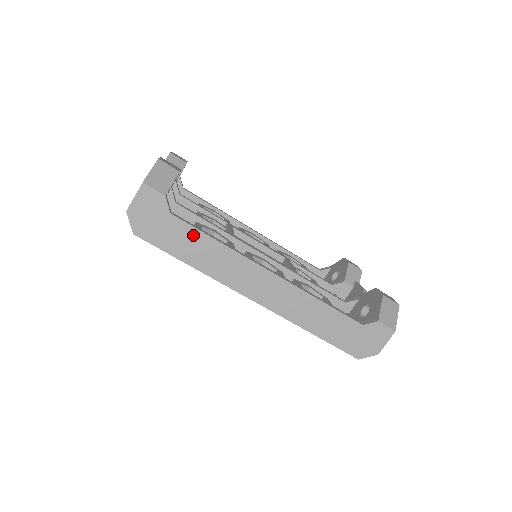
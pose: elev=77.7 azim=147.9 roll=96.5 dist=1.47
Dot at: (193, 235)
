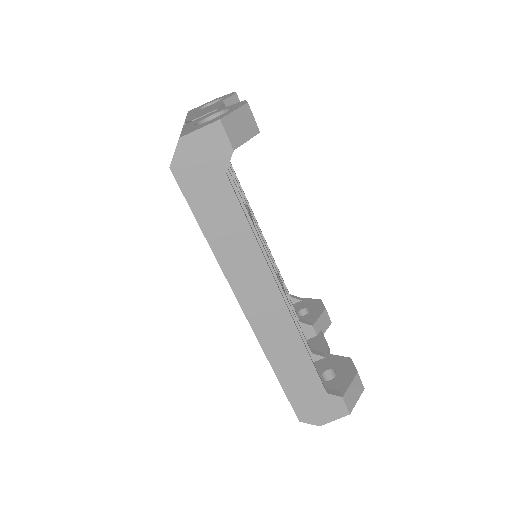
Dot at: (232, 210)
